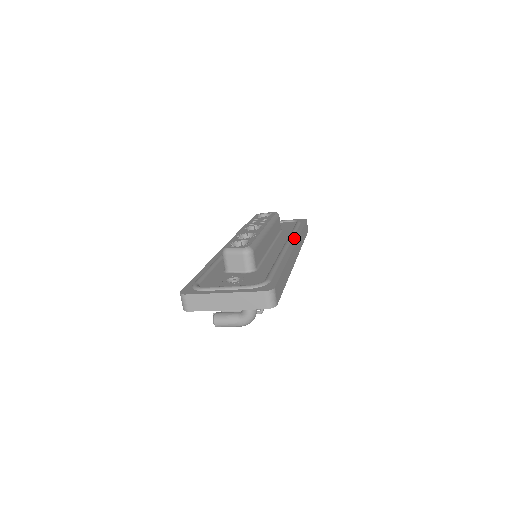
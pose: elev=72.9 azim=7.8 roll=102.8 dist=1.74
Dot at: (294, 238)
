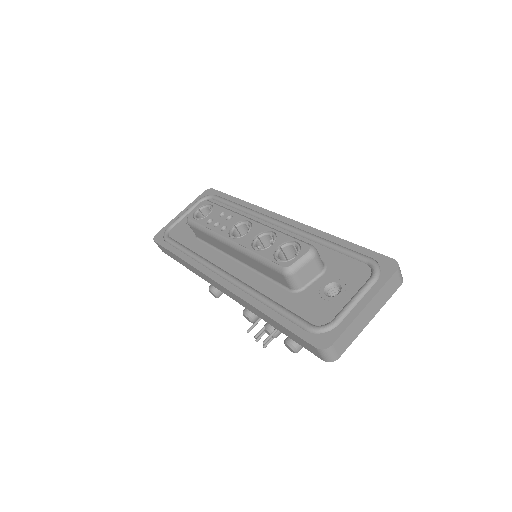
Dot at: (260, 211)
